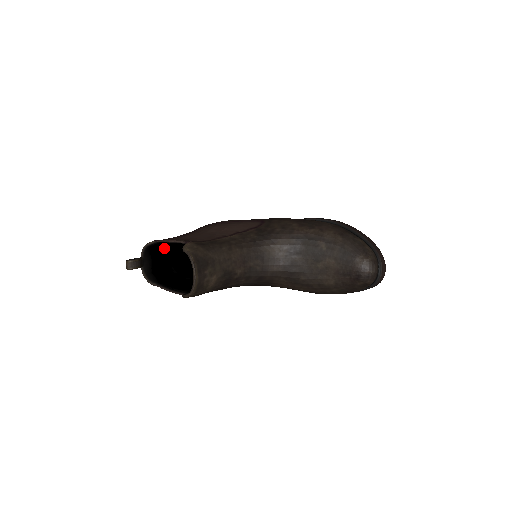
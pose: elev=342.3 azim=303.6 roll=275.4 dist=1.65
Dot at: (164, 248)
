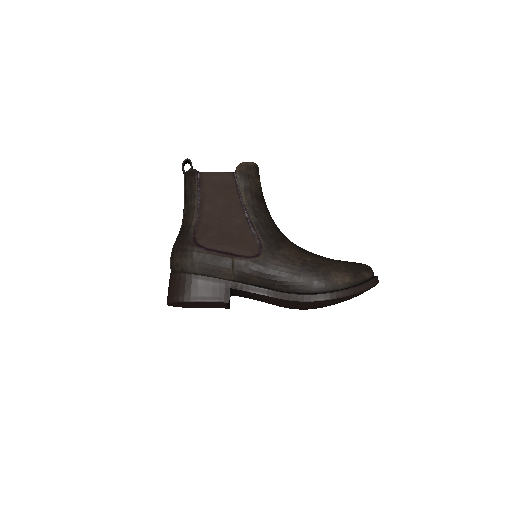
Dot at: occluded
